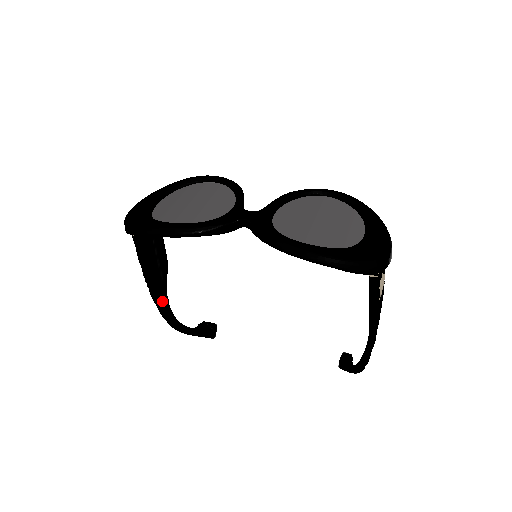
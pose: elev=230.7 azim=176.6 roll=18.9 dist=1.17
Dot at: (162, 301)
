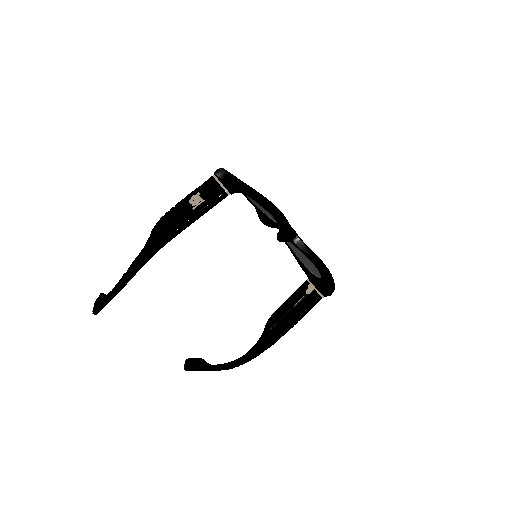
Dot at: occluded
